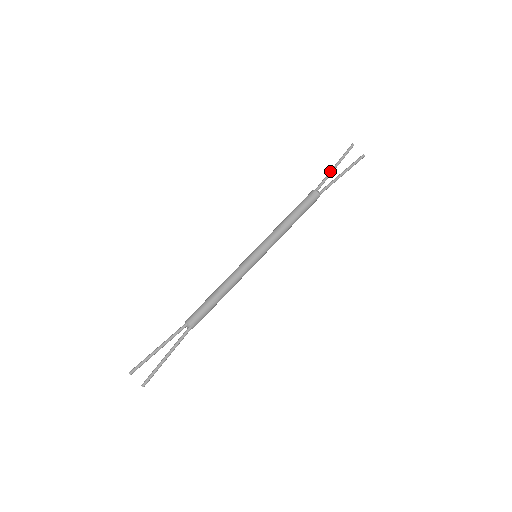
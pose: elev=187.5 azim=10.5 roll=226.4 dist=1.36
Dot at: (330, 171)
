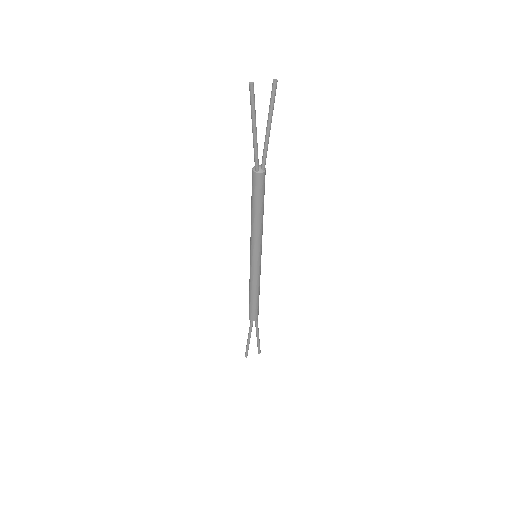
Dot at: (253, 141)
